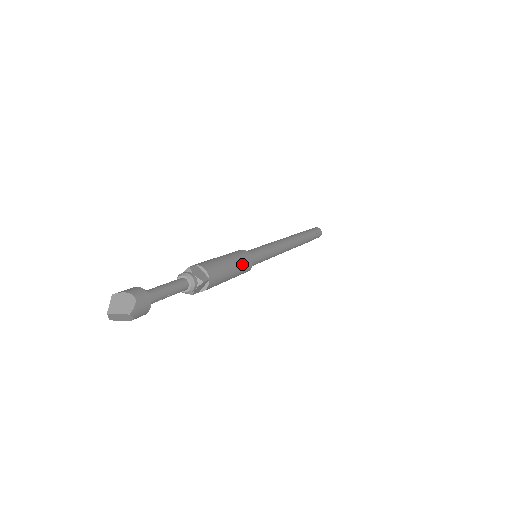
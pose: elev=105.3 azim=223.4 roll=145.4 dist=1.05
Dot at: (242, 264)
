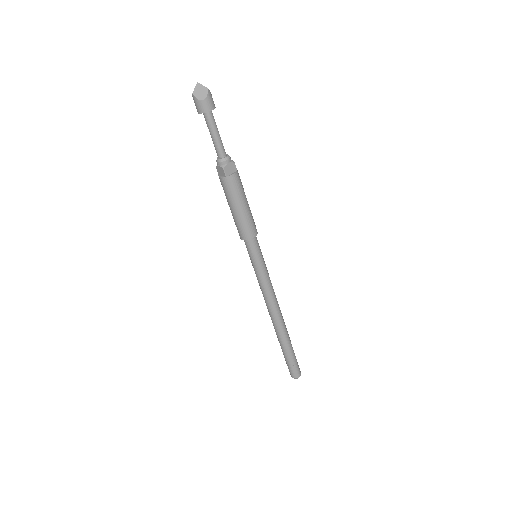
Dot at: (252, 216)
